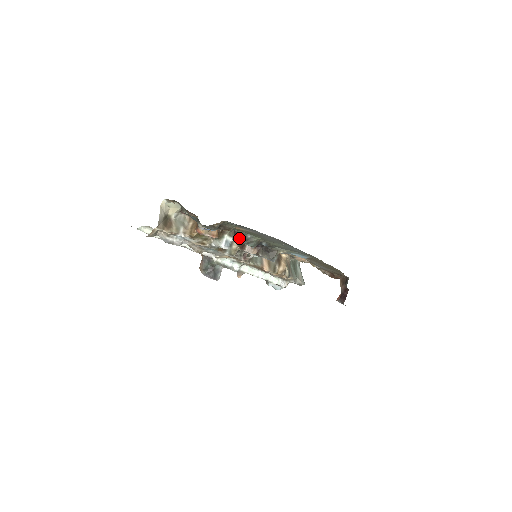
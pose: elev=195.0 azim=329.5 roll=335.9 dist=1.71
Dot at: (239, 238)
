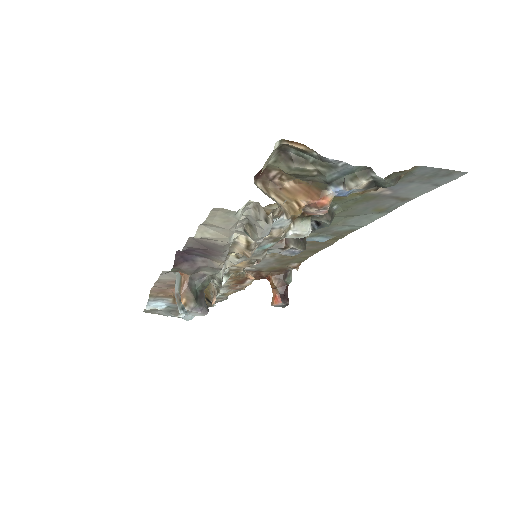
Dot at: occluded
